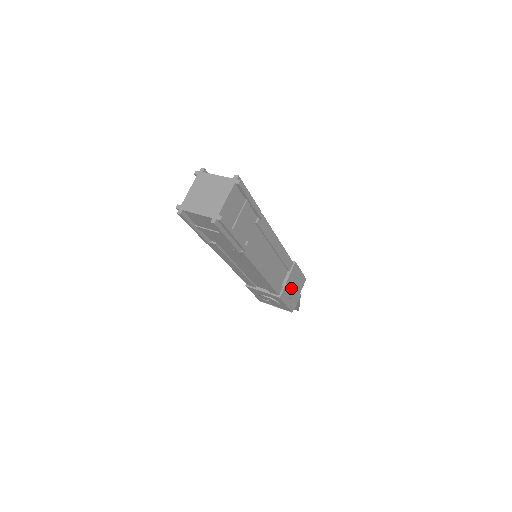
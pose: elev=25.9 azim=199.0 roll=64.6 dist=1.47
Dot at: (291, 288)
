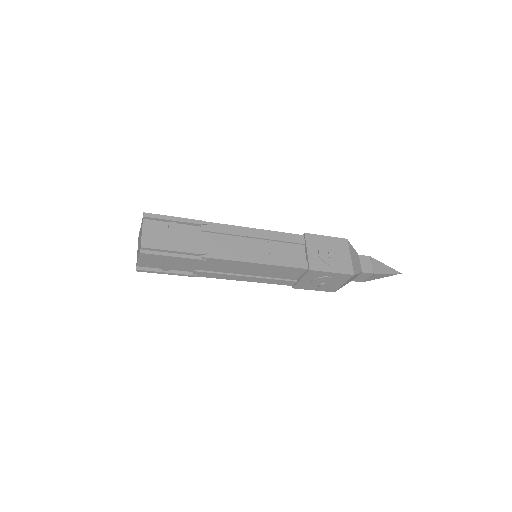
Dot at: (314, 283)
